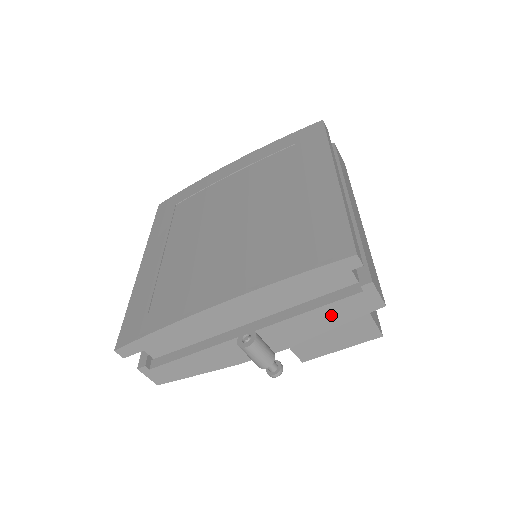
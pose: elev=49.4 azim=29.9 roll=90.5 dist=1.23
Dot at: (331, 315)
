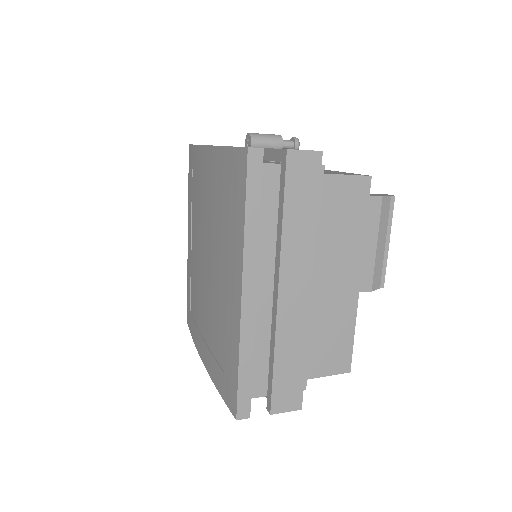
Dot at: occluded
